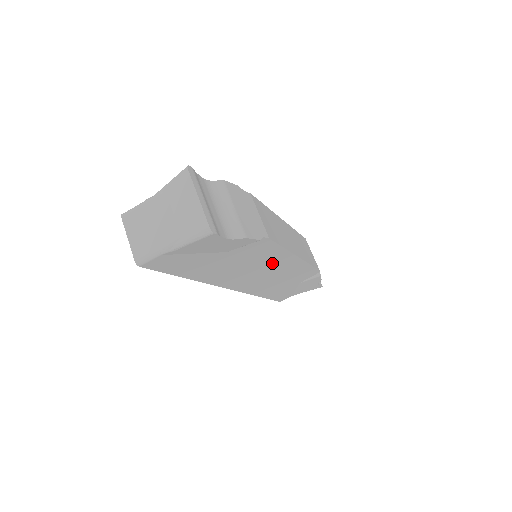
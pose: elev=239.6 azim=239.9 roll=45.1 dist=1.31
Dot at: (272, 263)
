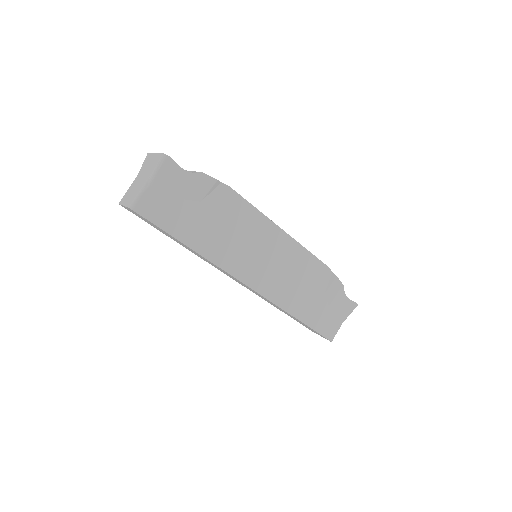
Dot at: (260, 236)
